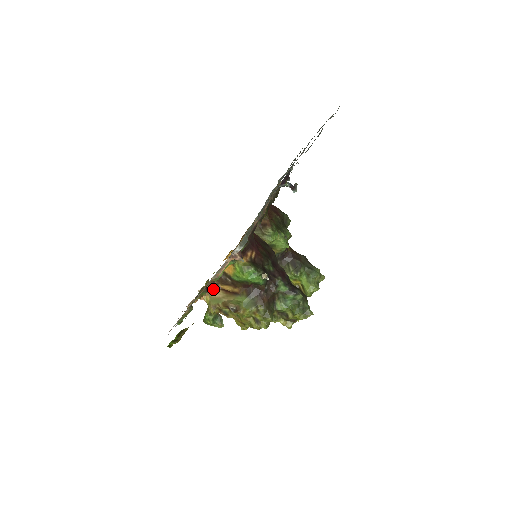
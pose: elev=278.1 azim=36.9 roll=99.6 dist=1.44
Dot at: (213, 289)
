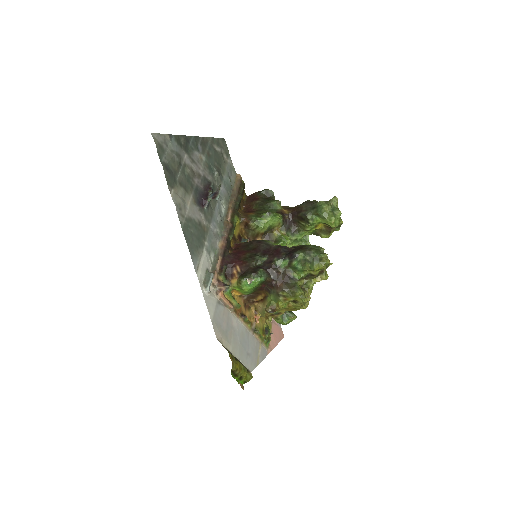
Dot at: (256, 306)
